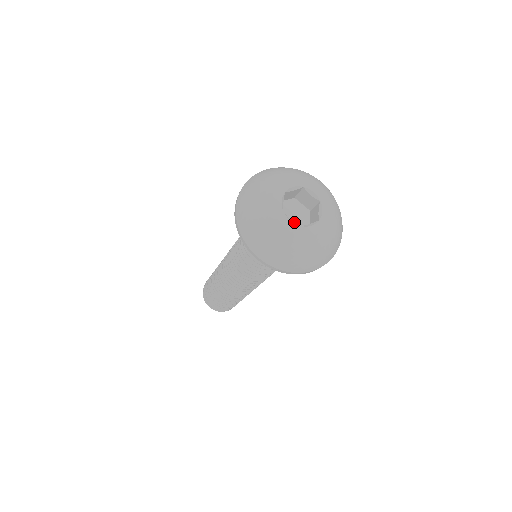
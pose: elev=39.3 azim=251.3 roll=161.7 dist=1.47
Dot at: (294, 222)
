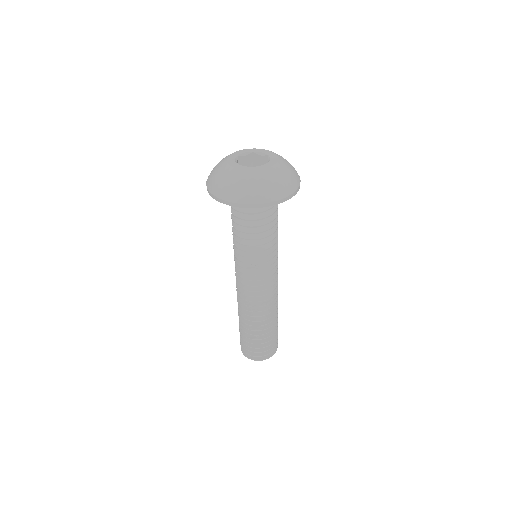
Dot at: occluded
